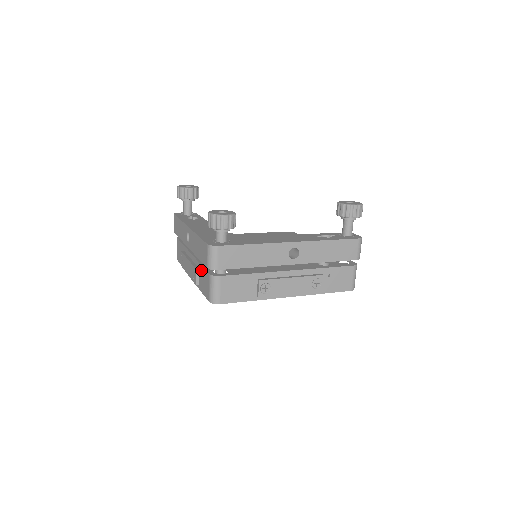
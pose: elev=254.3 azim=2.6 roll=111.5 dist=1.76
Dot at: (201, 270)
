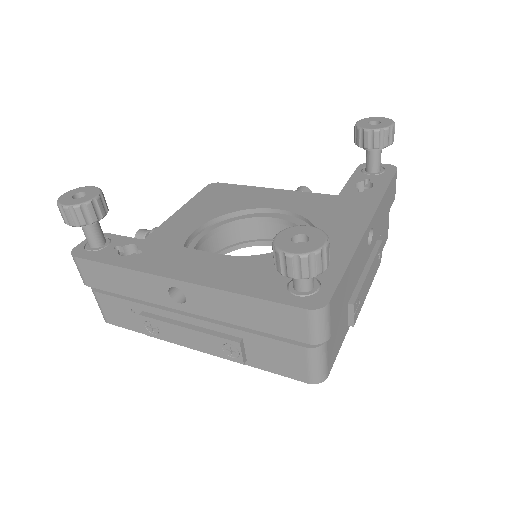
Dot at: (256, 341)
